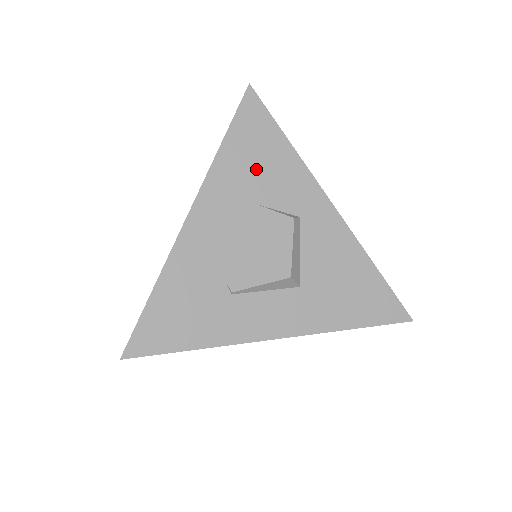
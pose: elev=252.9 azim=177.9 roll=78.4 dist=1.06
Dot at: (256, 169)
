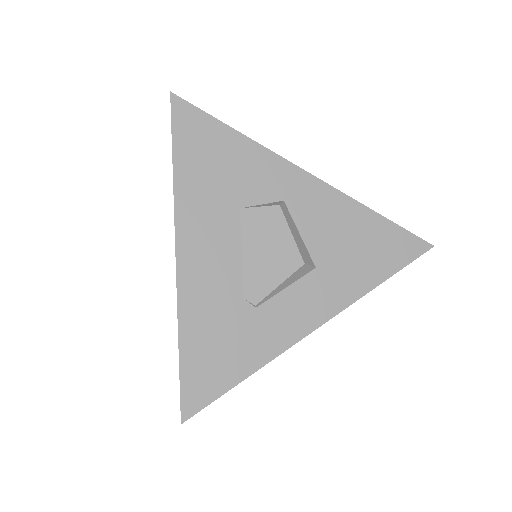
Dot at: (219, 174)
